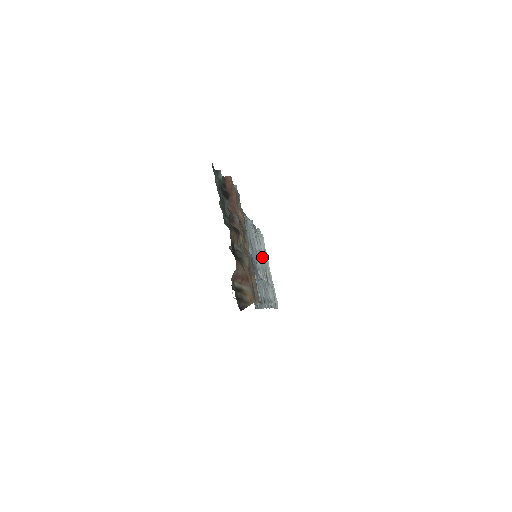
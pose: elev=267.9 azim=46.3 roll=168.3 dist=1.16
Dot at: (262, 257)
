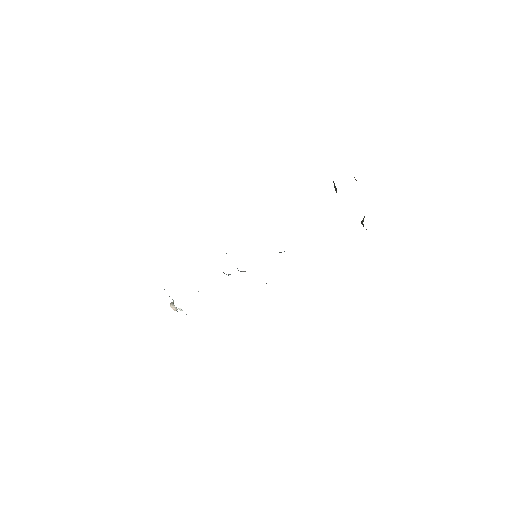
Dot at: occluded
